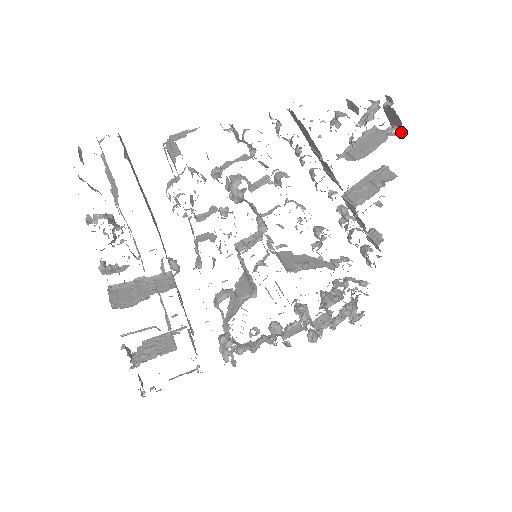
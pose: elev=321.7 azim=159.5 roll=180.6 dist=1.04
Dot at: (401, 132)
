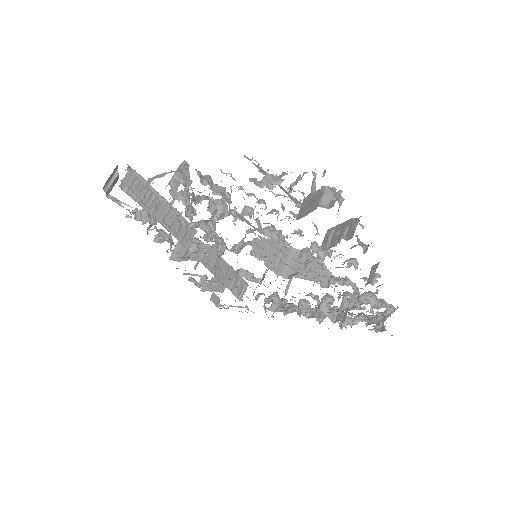
Dot at: (333, 205)
